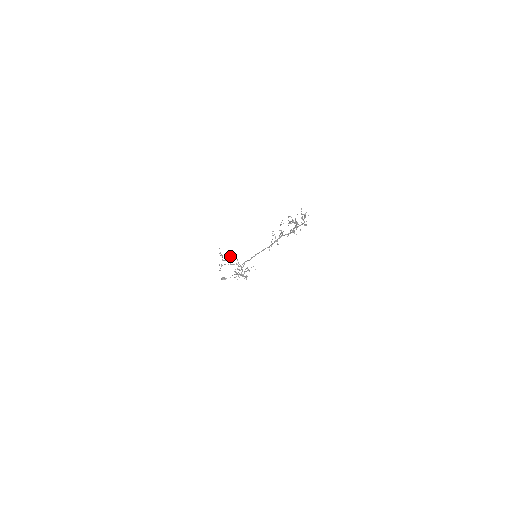
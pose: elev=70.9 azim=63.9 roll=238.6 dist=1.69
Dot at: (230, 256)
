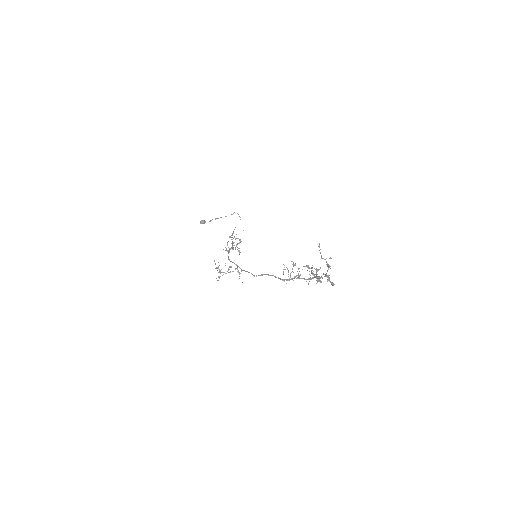
Dot at: occluded
